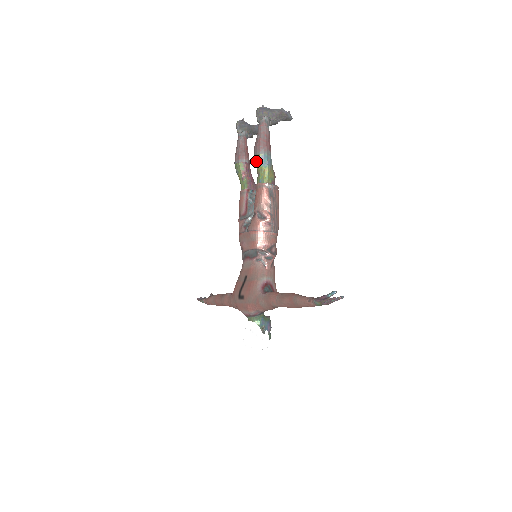
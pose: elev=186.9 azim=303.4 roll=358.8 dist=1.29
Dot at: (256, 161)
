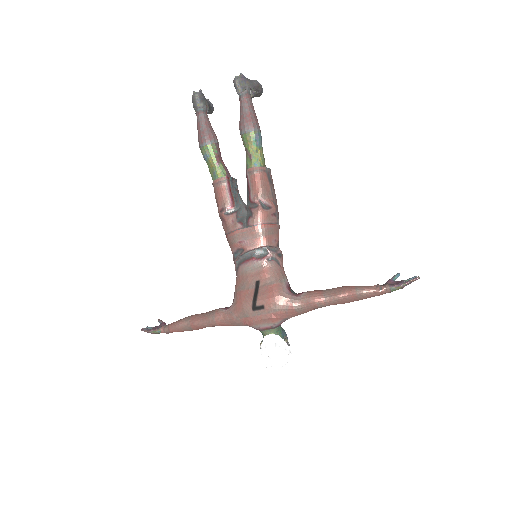
Dot at: (248, 140)
